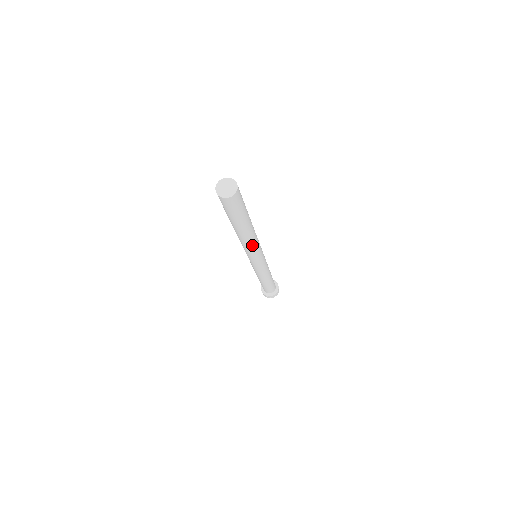
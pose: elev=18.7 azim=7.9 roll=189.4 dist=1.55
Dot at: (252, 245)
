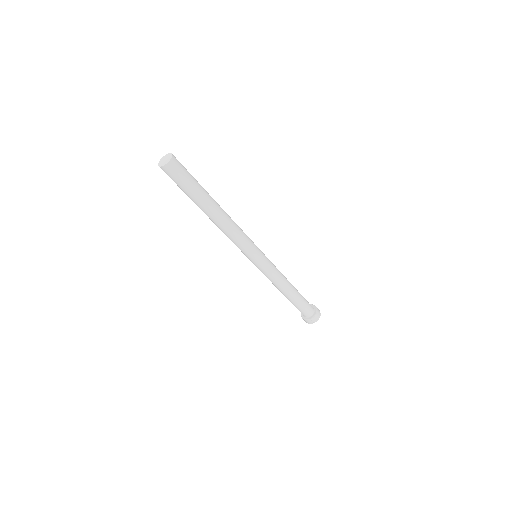
Dot at: (233, 231)
